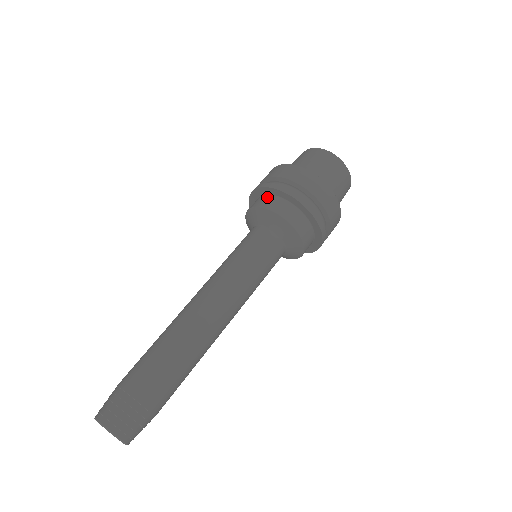
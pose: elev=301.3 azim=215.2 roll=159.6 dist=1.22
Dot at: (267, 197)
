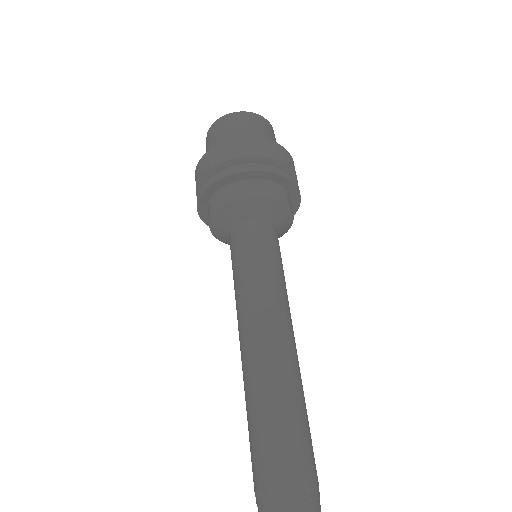
Dot at: (259, 183)
